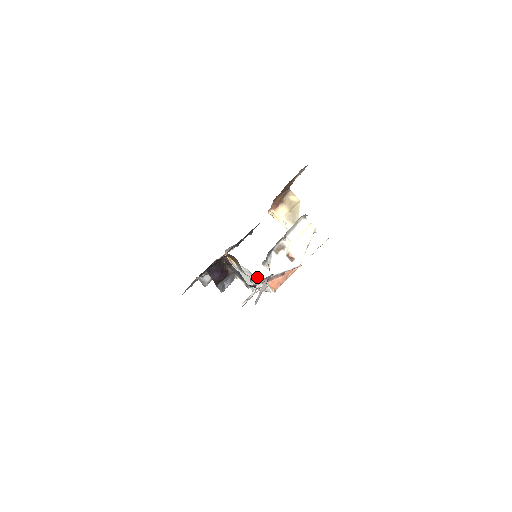
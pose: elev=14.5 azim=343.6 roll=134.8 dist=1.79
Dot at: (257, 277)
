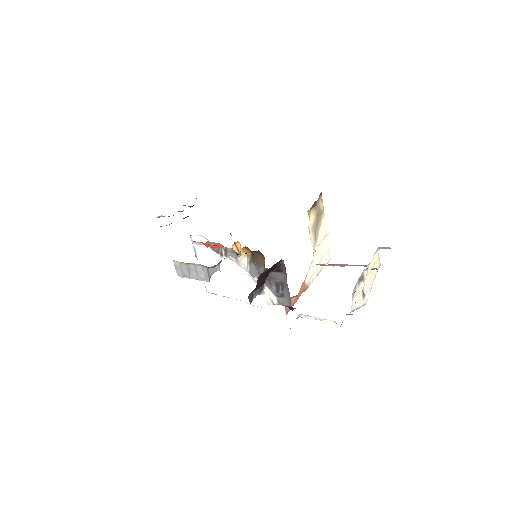
Dot at: occluded
